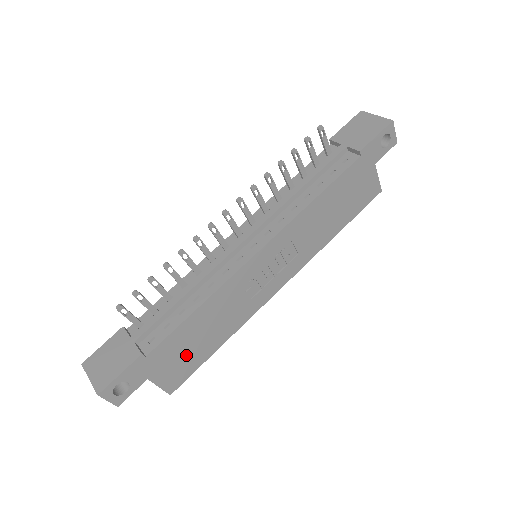
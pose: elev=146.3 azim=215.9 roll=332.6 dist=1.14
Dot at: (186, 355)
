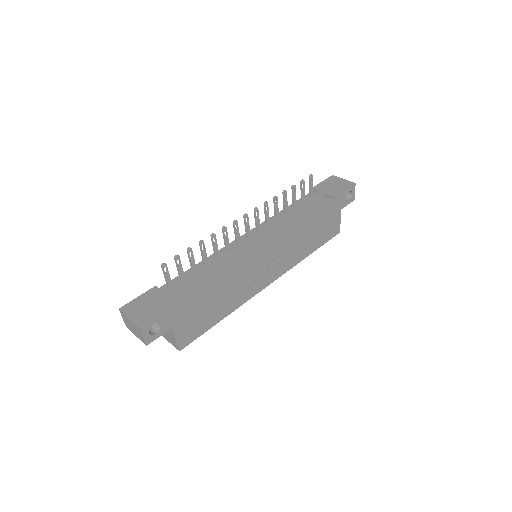
Dot at: (201, 317)
